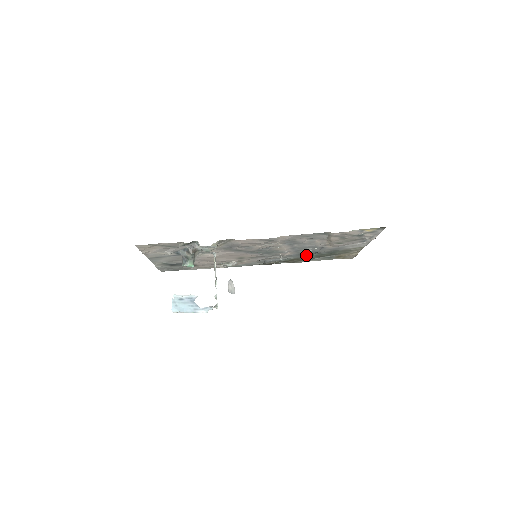
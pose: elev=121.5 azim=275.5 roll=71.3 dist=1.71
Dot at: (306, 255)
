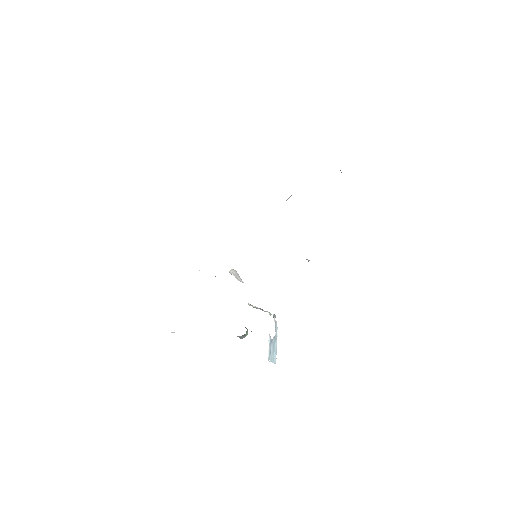
Dot at: occluded
